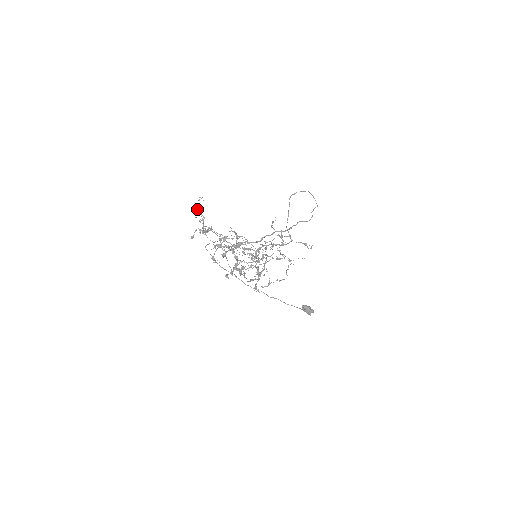
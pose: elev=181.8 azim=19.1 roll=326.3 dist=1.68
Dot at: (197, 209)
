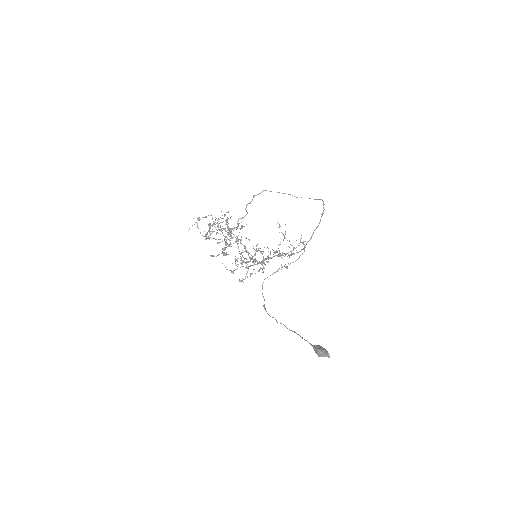
Dot at: occluded
